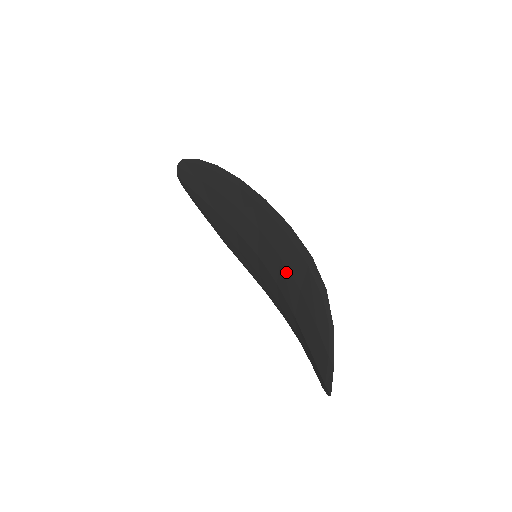
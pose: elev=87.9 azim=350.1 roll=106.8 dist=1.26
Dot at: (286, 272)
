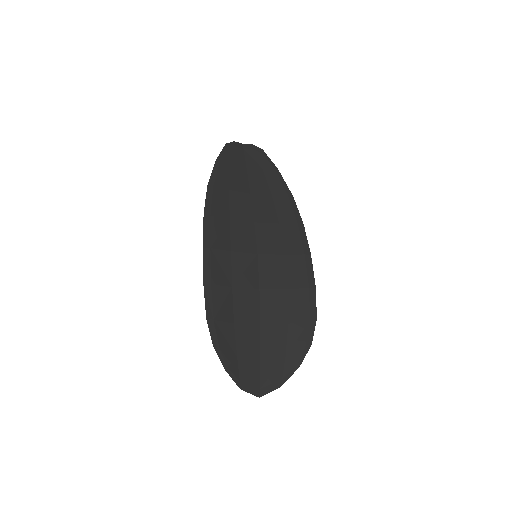
Dot at: (235, 300)
